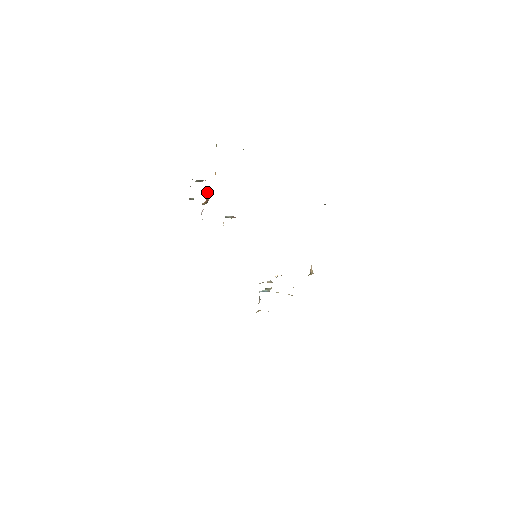
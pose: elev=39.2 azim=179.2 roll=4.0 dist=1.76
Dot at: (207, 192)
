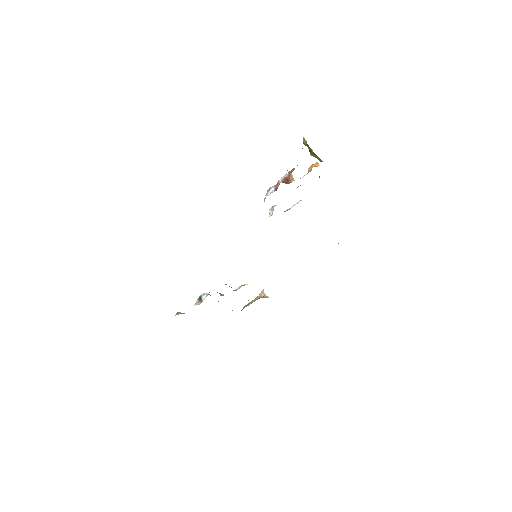
Dot at: occluded
